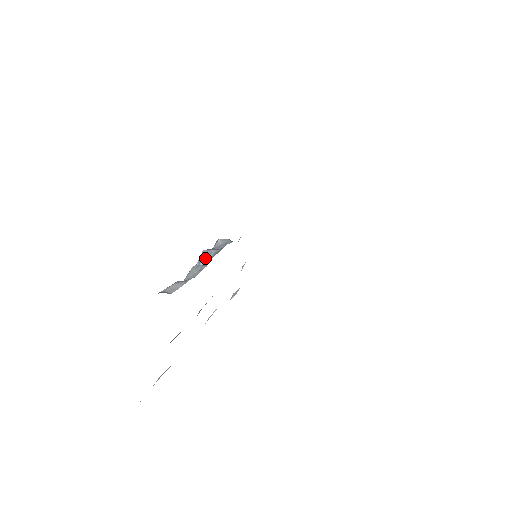
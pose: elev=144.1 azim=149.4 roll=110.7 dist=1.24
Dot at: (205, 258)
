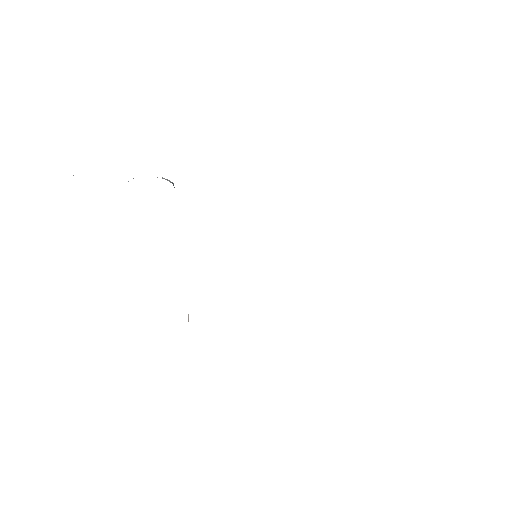
Dot at: occluded
